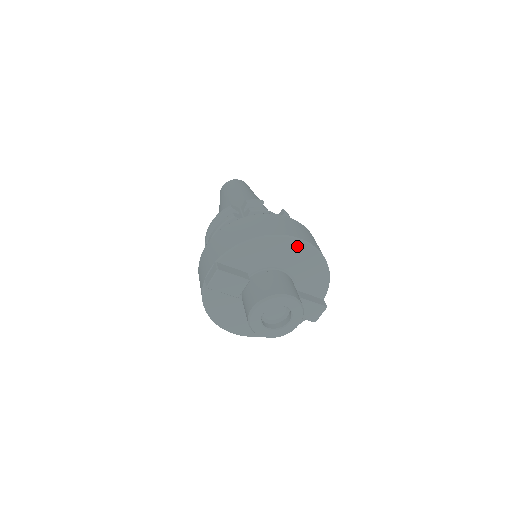
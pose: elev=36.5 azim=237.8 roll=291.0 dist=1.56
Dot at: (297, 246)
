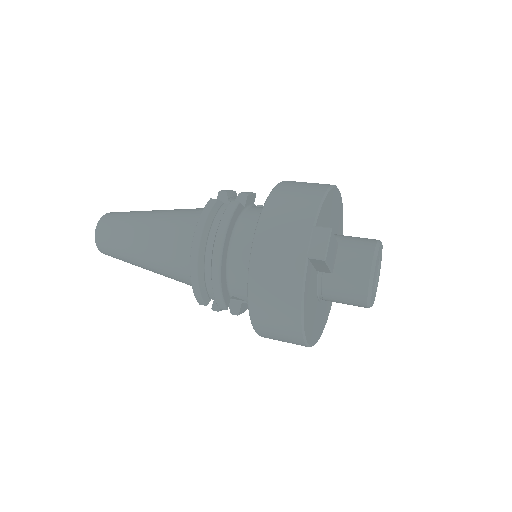
Dot at: (339, 201)
